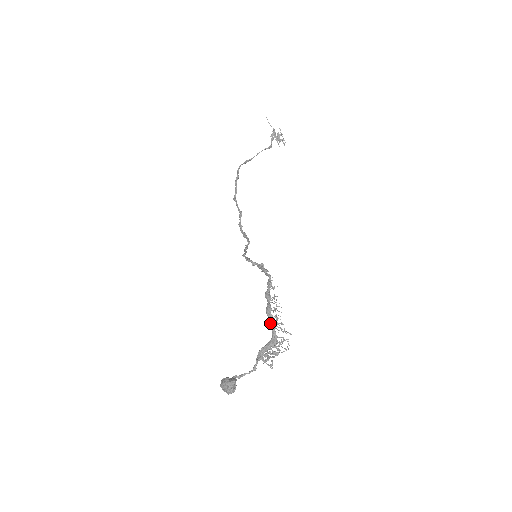
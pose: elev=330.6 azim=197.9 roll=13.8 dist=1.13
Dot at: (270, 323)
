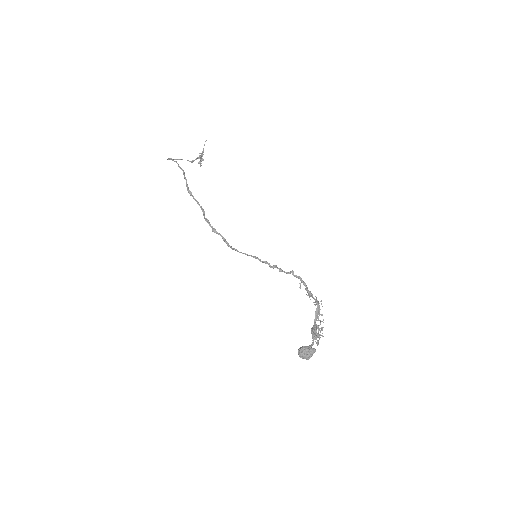
Dot at: (317, 312)
